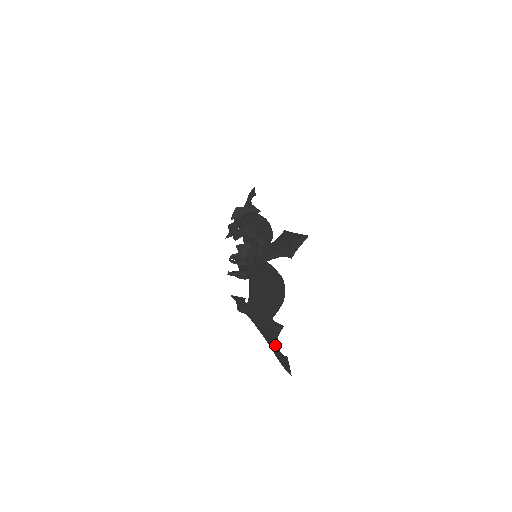
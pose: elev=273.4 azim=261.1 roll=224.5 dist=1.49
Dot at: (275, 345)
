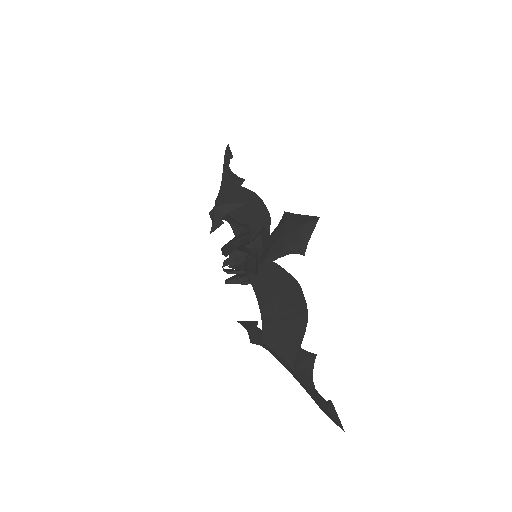
Dot at: (312, 387)
